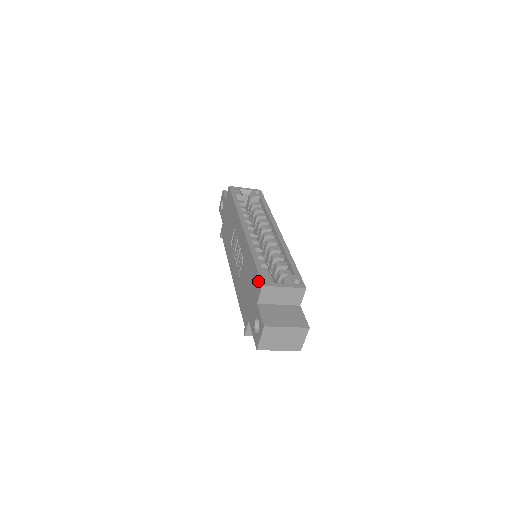
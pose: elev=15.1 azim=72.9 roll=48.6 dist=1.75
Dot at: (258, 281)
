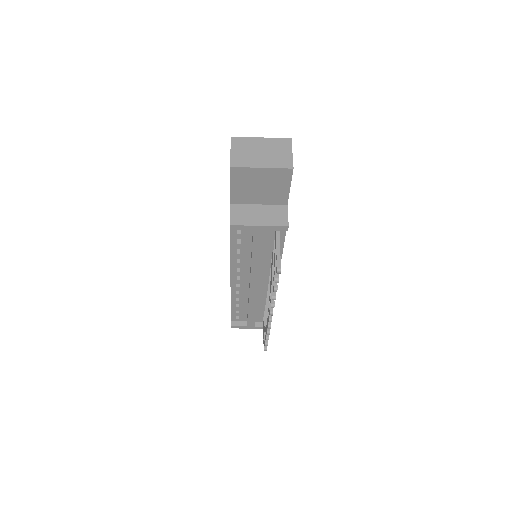
Dot at: occluded
